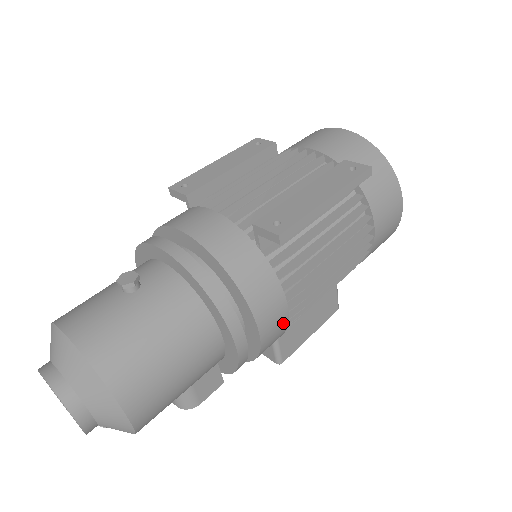
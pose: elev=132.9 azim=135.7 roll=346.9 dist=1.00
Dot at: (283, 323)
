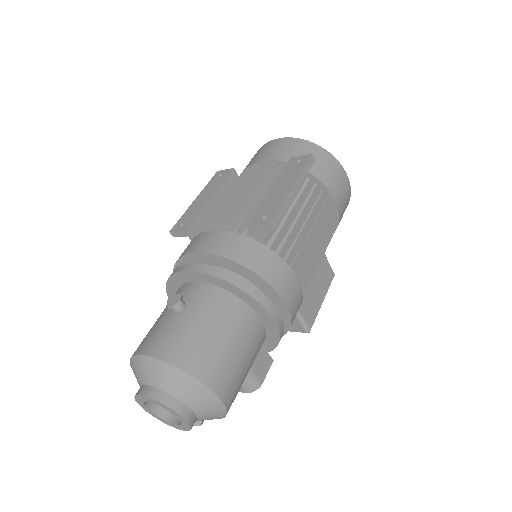
Dot at: (299, 291)
